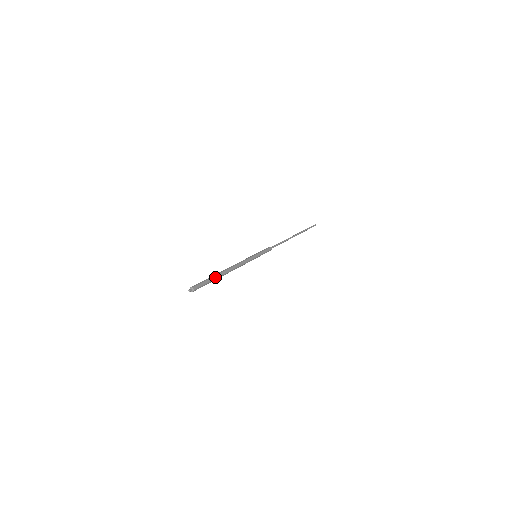
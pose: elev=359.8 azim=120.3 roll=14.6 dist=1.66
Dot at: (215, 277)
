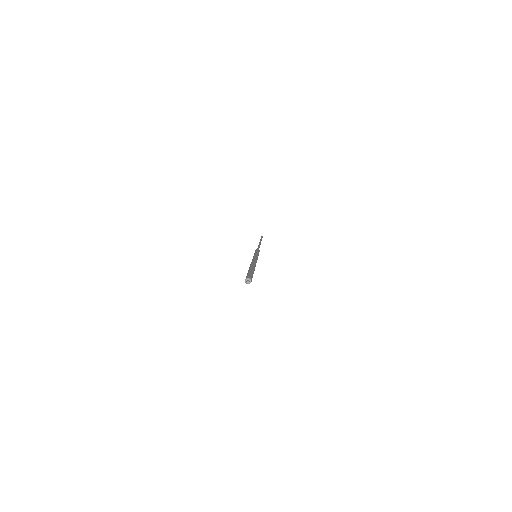
Dot at: (253, 270)
